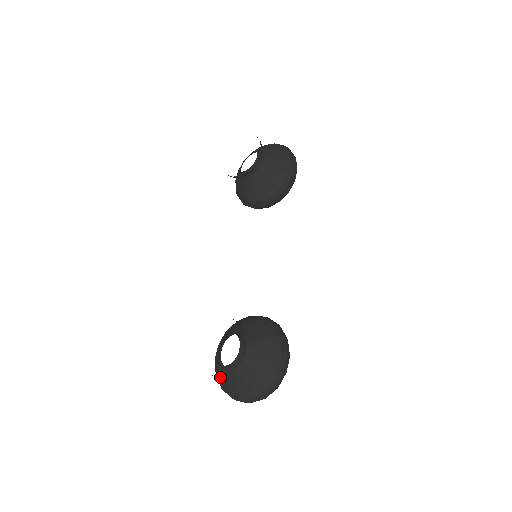
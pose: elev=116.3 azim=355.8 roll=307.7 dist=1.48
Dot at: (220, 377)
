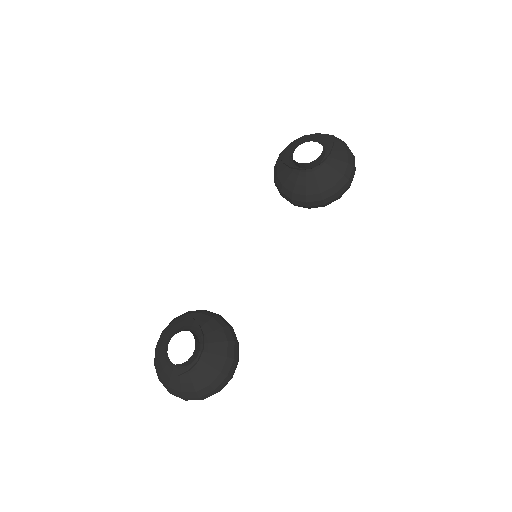
Dot at: (158, 357)
